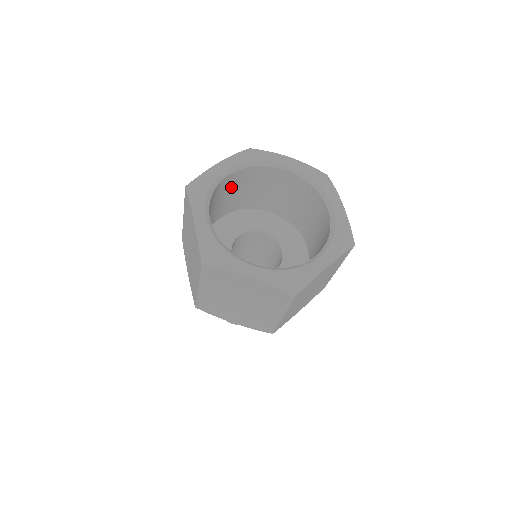
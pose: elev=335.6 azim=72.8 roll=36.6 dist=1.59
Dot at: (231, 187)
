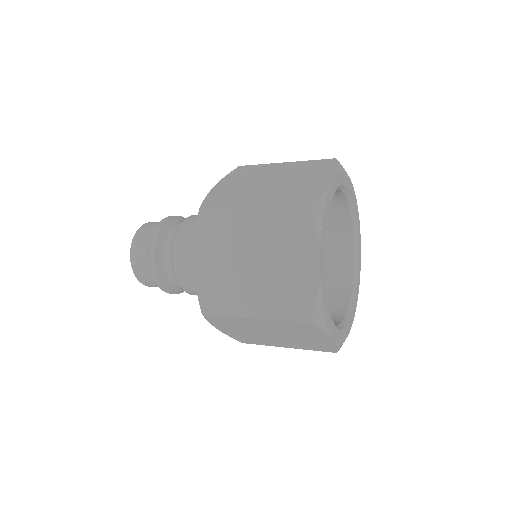
Dot at: occluded
